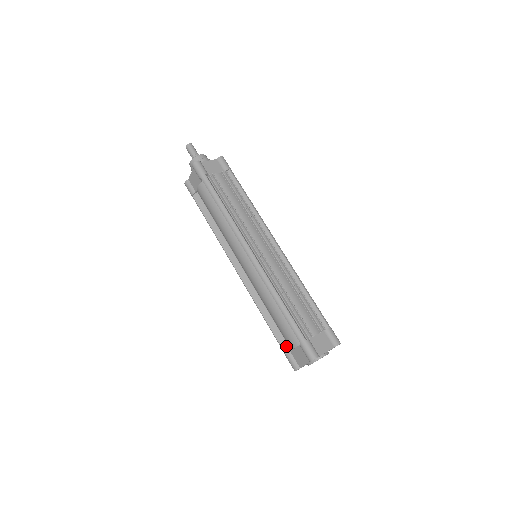
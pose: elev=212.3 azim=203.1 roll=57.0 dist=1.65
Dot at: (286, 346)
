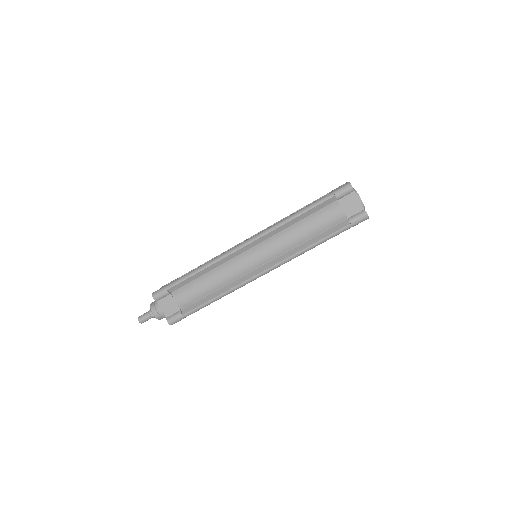
Dot at: (342, 224)
